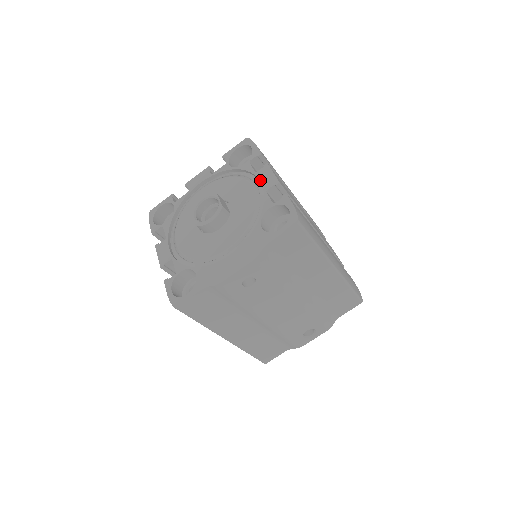
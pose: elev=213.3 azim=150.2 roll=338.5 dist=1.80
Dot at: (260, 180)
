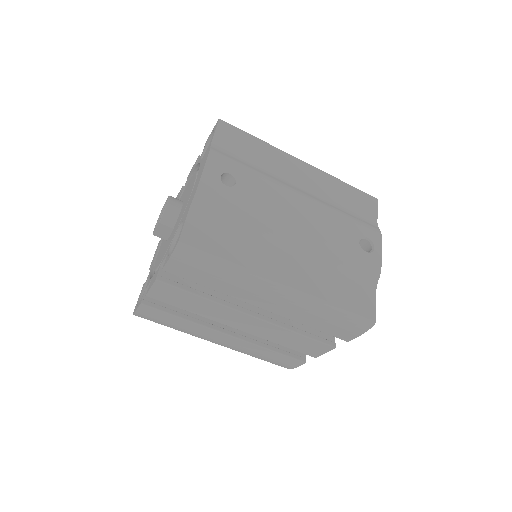
Dot at: (189, 177)
